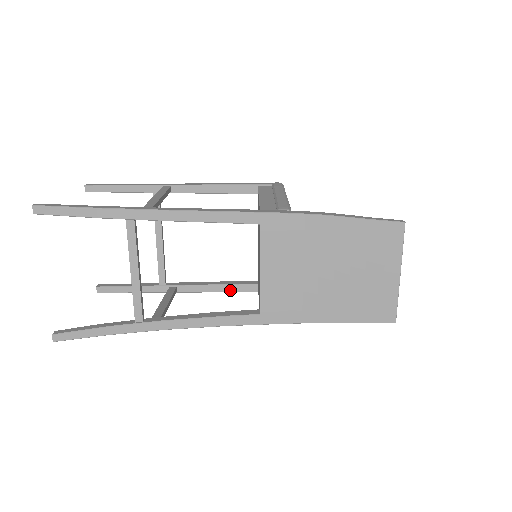
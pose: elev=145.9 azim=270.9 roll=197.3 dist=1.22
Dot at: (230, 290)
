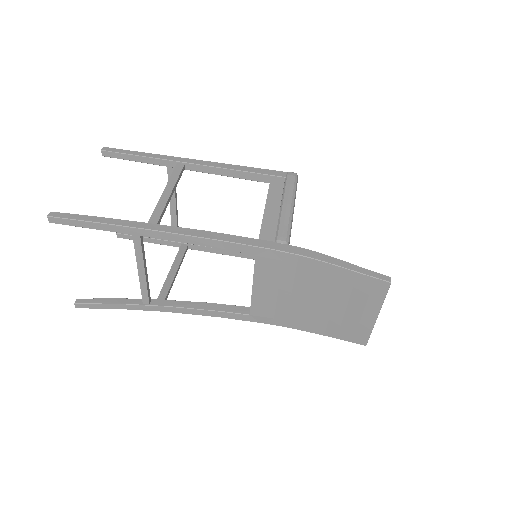
Dot at: (236, 255)
